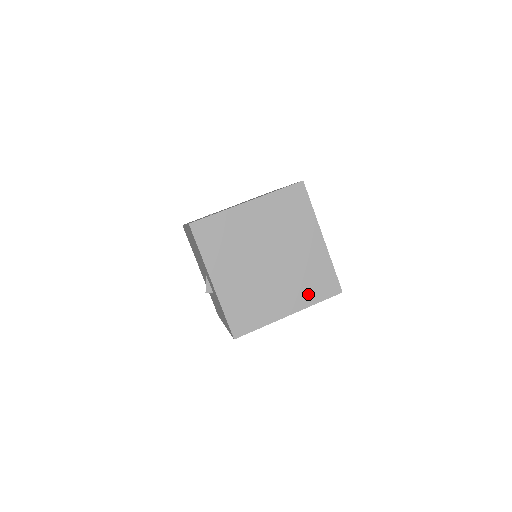
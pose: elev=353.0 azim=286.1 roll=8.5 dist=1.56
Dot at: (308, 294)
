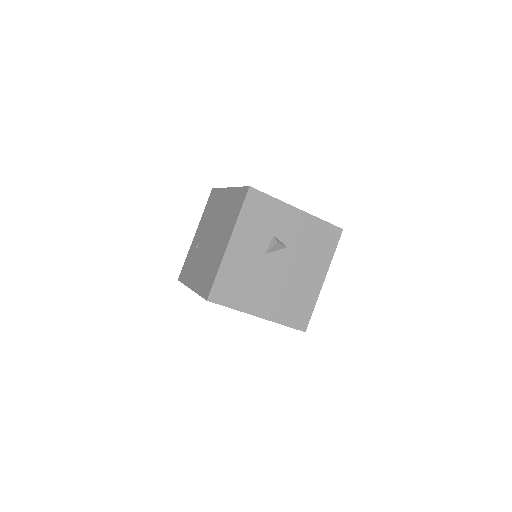
Dot at: occluded
